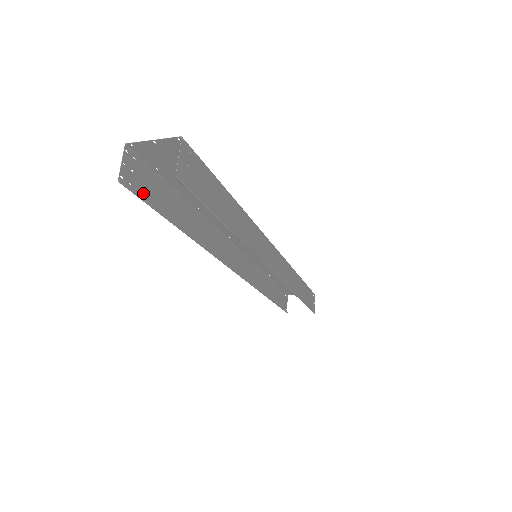
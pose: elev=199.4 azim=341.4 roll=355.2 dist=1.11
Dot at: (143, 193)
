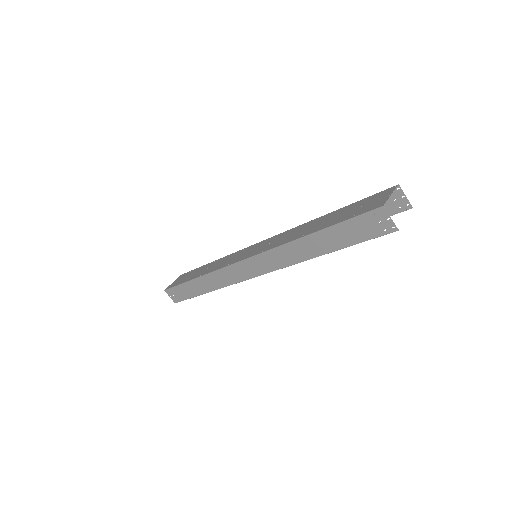
Dot at: (370, 234)
